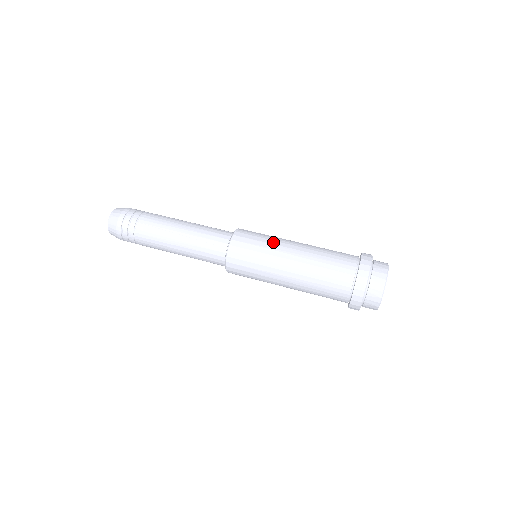
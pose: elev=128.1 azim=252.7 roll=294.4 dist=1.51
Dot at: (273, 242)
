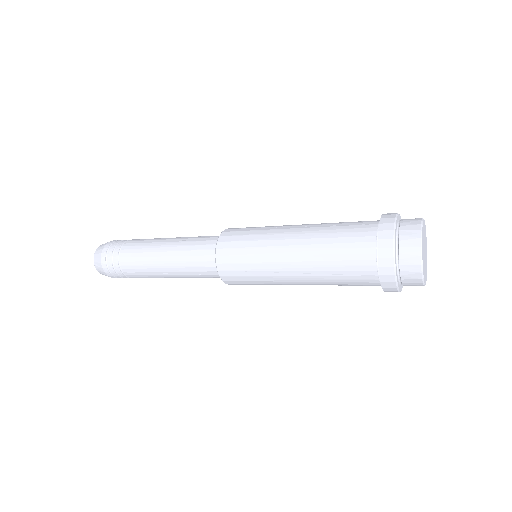
Dot at: occluded
